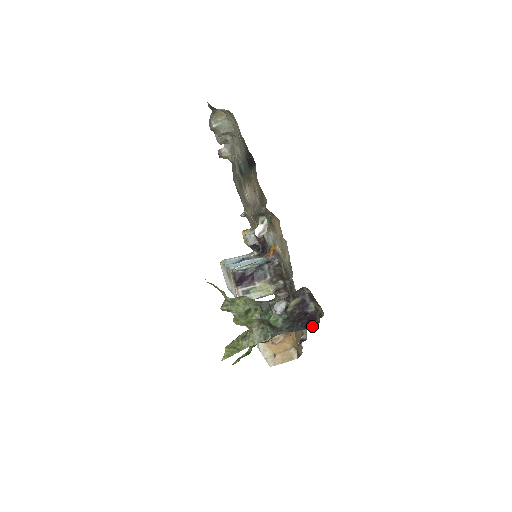
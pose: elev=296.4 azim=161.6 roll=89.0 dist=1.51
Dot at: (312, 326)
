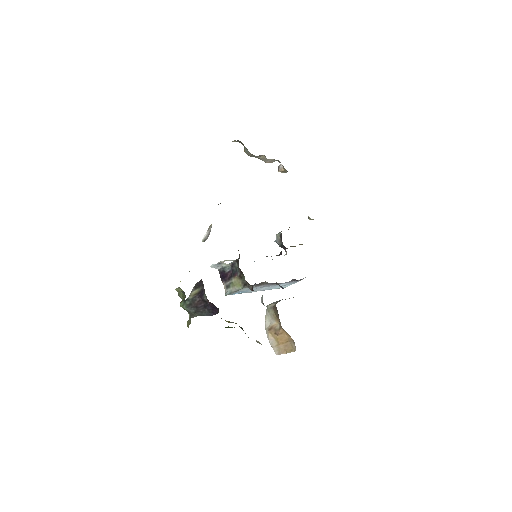
Dot at: occluded
